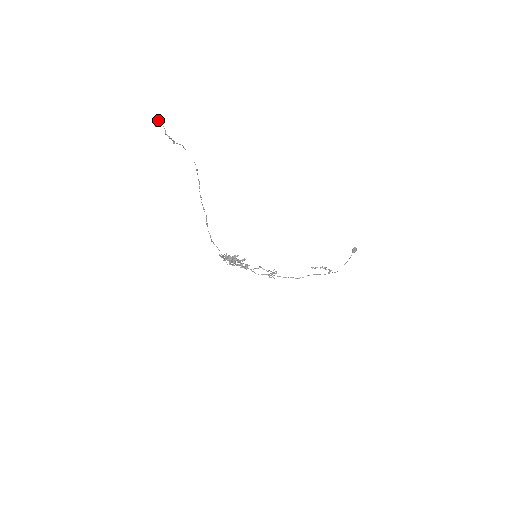
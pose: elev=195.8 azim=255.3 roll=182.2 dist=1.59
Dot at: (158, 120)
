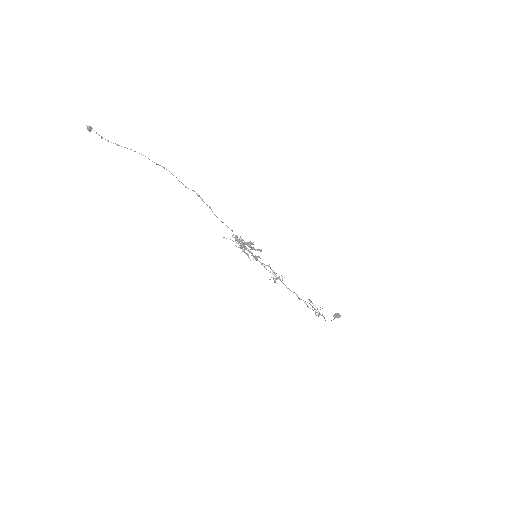
Dot at: (89, 127)
